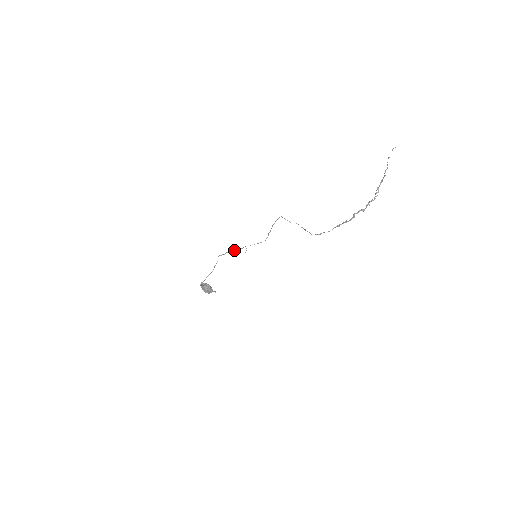
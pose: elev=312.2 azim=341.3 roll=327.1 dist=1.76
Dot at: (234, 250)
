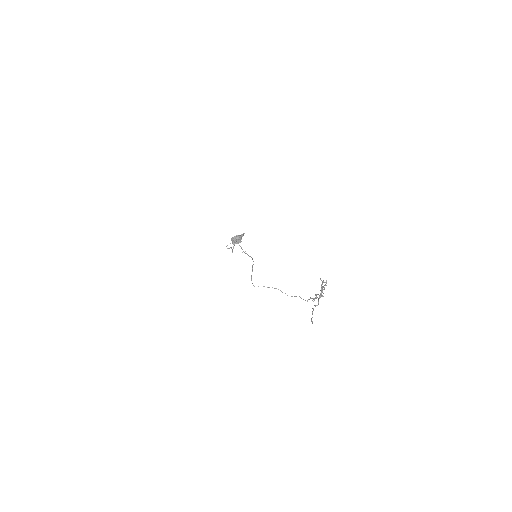
Dot at: occluded
